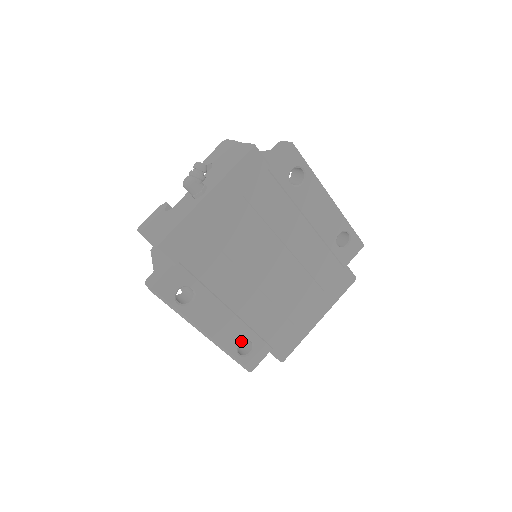
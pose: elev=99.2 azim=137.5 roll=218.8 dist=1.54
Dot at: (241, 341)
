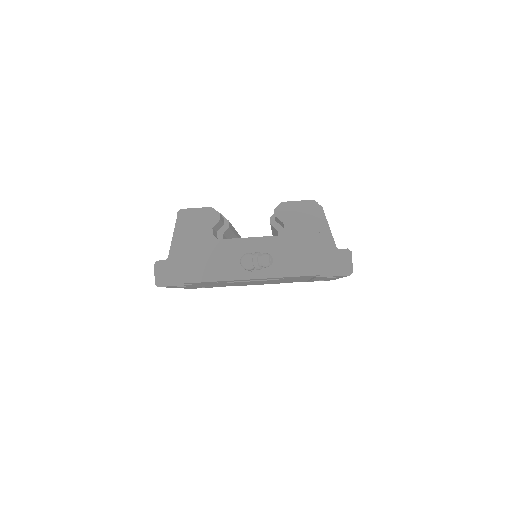
Dot at: occluded
